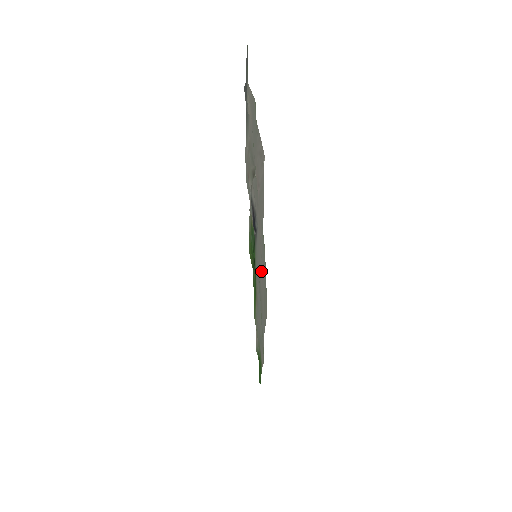
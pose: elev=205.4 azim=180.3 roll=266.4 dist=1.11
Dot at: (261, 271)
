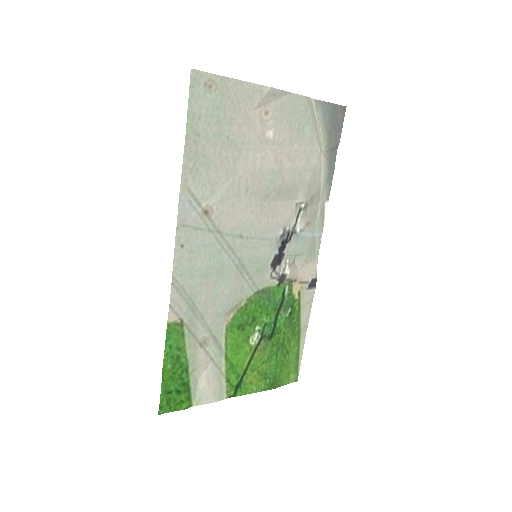
Dot at: (234, 215)
